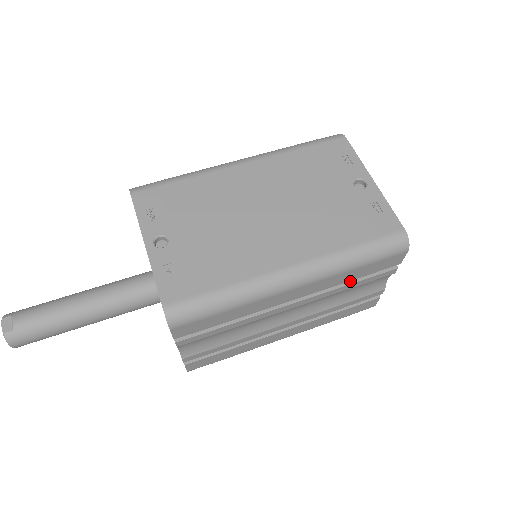
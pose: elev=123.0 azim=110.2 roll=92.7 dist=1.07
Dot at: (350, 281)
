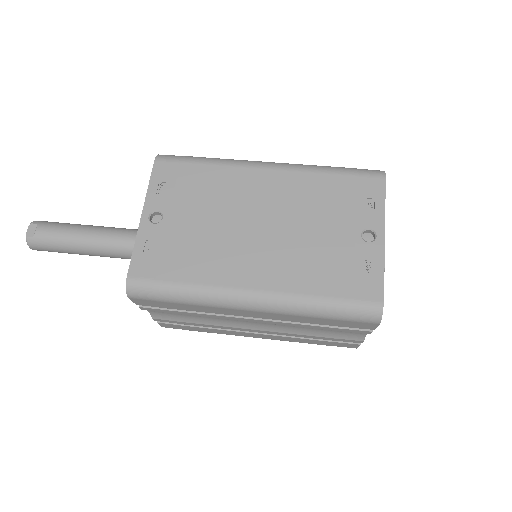
Dot at: occluded
